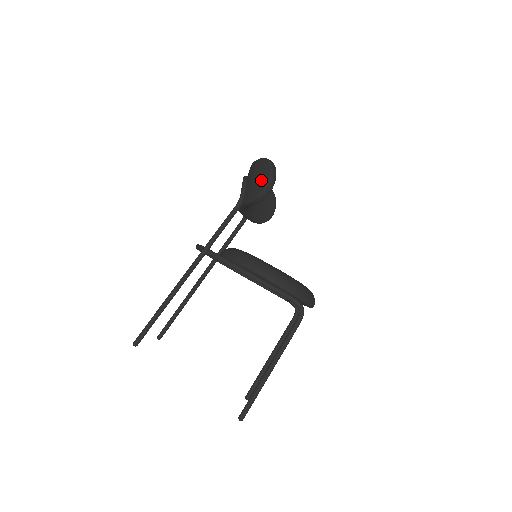
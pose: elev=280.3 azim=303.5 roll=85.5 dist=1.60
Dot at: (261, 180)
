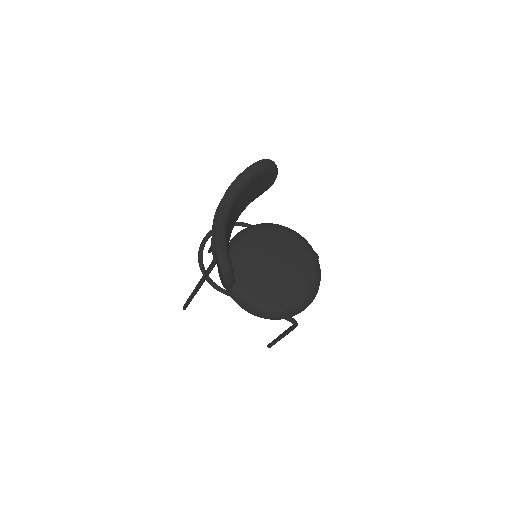
Dot at: occluded
